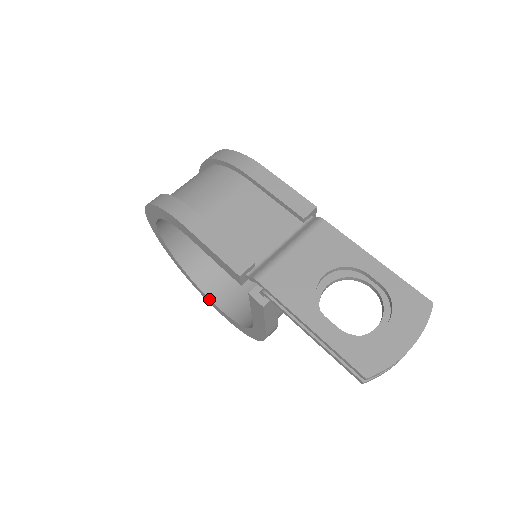
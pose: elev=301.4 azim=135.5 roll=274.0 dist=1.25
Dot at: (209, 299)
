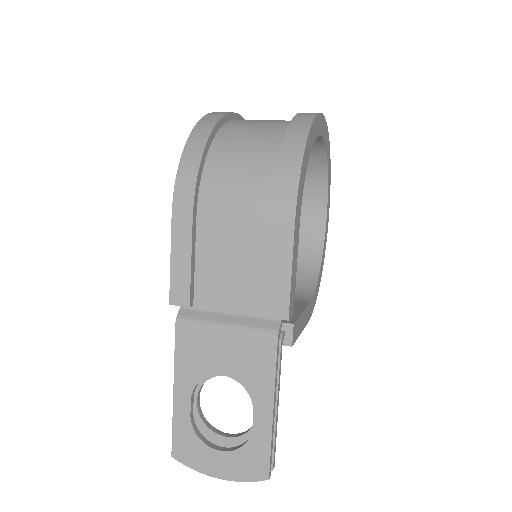
Dot at: occluded
